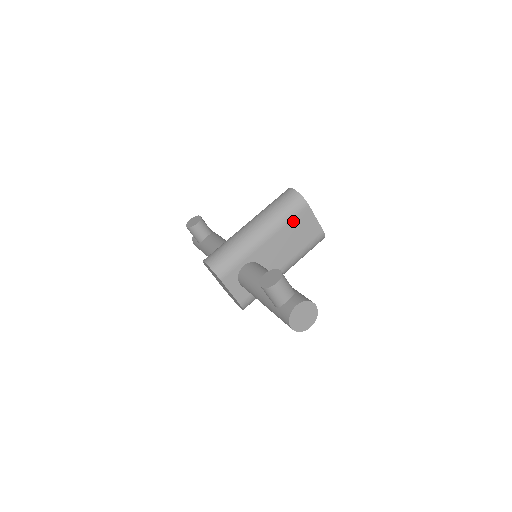
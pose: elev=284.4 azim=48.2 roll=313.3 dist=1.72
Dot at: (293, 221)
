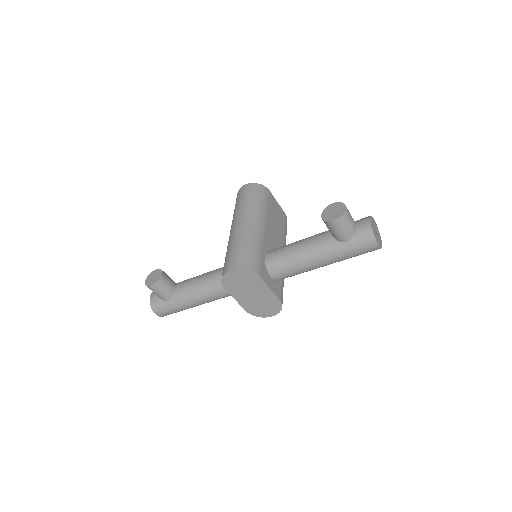
Dot at: (269, 207)
